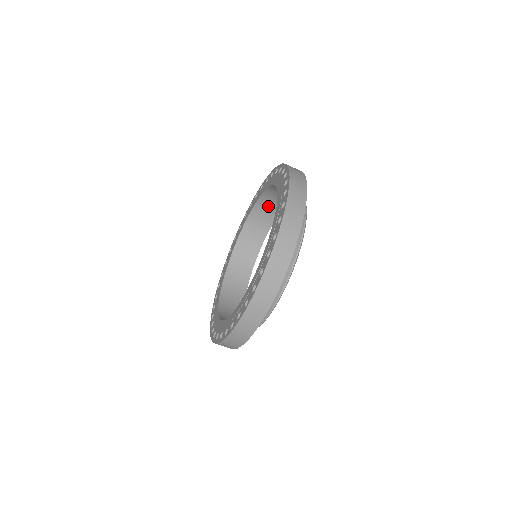
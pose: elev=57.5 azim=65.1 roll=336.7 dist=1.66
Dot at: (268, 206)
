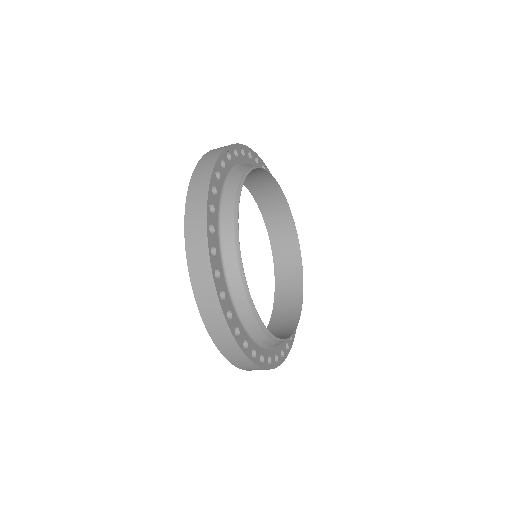
Dot at: occluded
